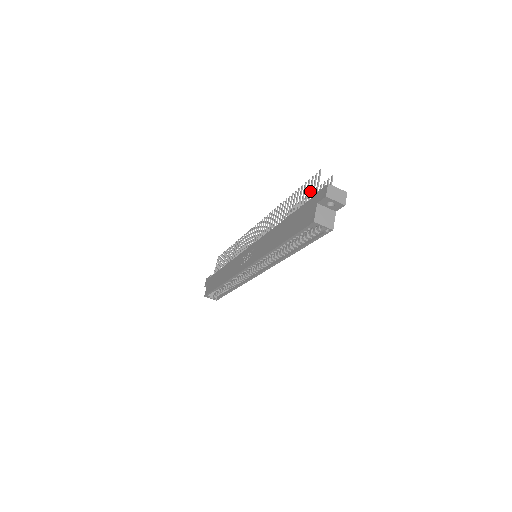
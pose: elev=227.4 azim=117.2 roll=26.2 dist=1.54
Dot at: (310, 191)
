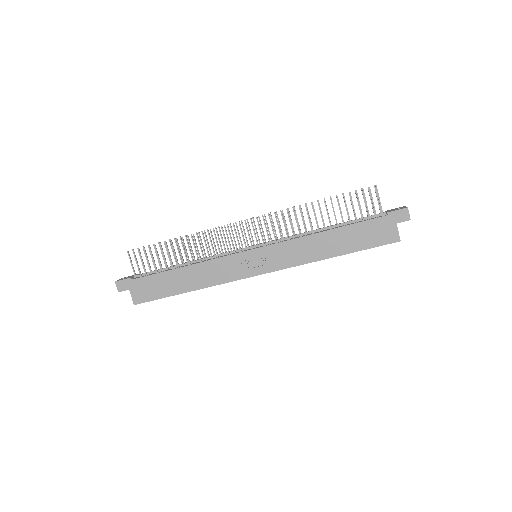
Dot at: occluded
